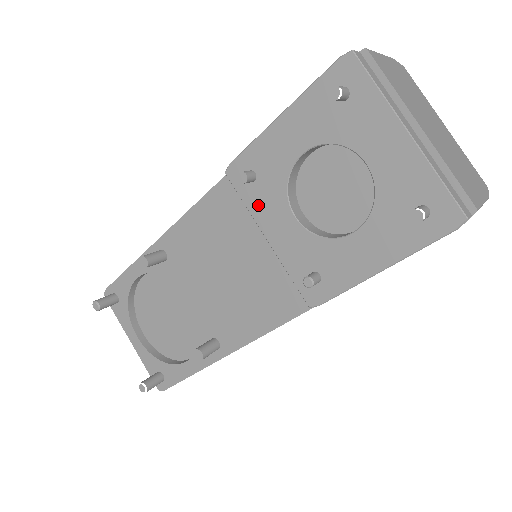
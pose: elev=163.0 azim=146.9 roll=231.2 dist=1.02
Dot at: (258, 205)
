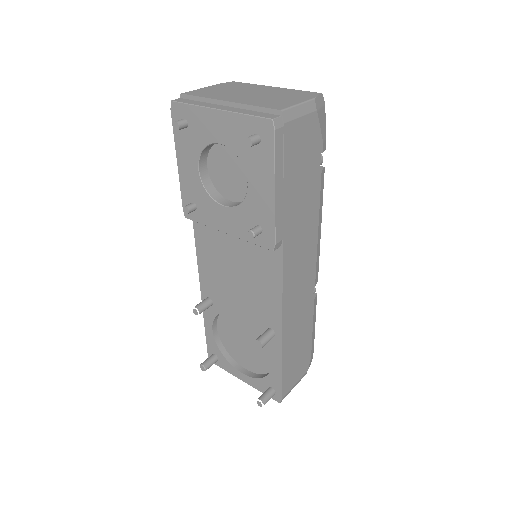
Dot at: (208, 219)
